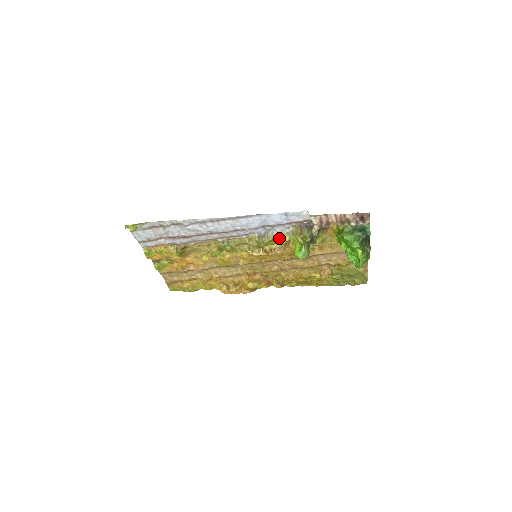
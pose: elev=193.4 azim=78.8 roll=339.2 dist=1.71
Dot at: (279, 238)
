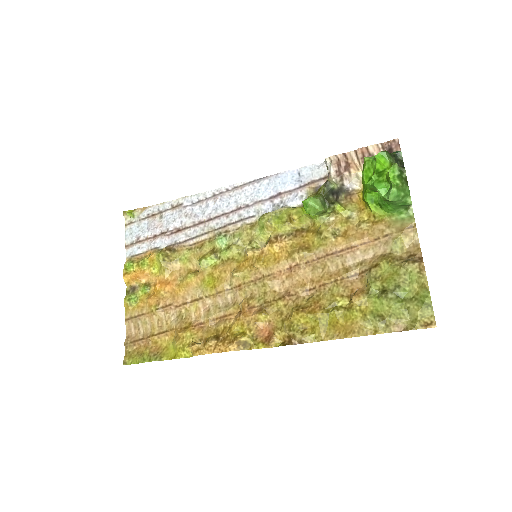
Dot at: (288, 208)
